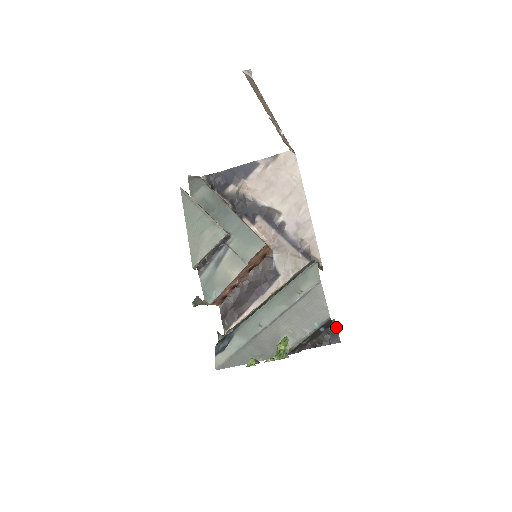
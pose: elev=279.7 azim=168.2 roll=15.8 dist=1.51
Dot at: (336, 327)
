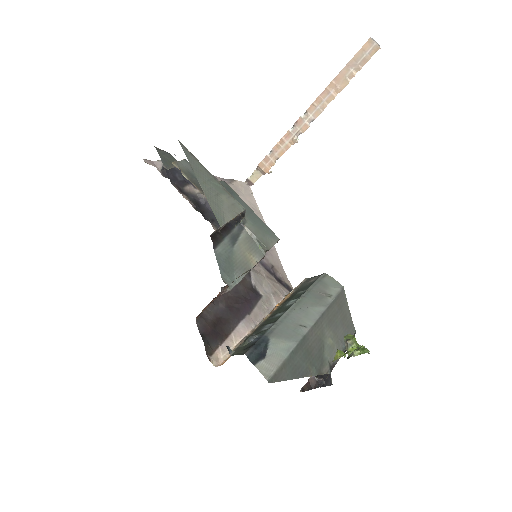
Dot at: occluded
